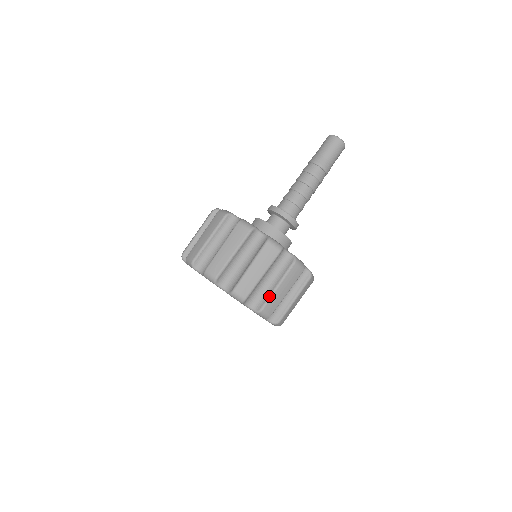
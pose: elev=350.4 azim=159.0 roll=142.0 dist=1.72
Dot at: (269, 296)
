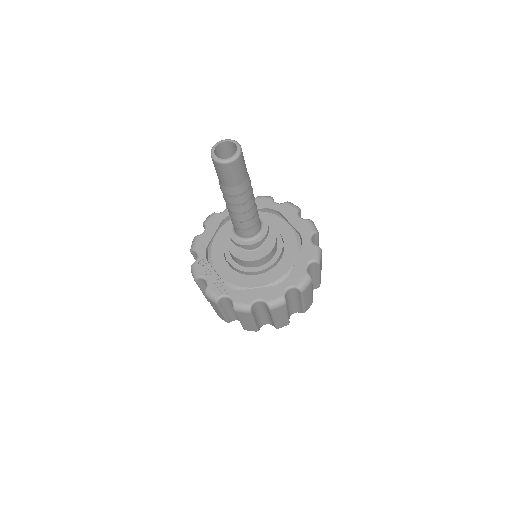
Dot at: (241, 324)
